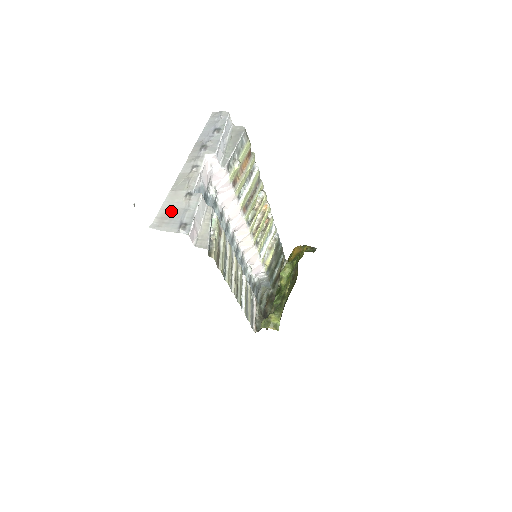
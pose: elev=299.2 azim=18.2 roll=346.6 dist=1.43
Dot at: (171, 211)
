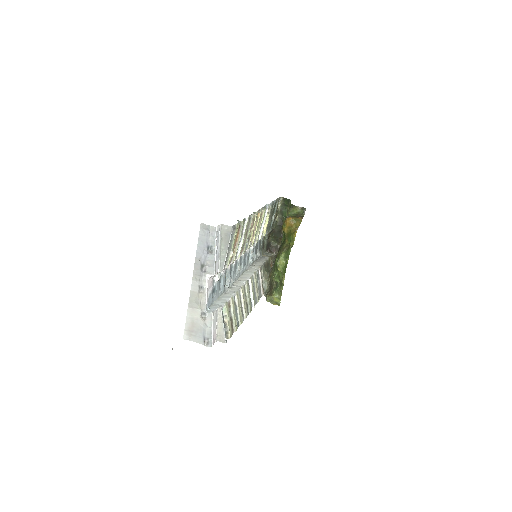
Dot at: (194, 326)
